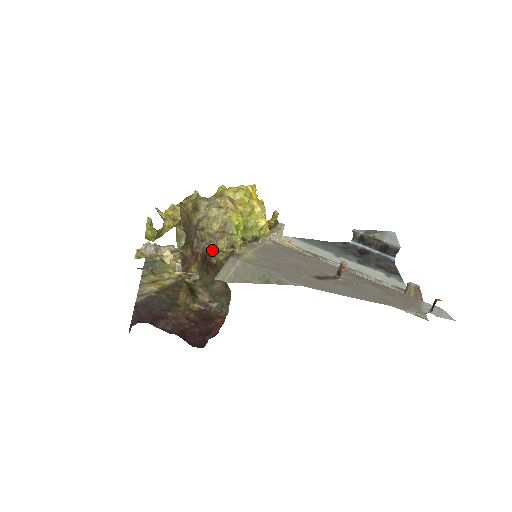
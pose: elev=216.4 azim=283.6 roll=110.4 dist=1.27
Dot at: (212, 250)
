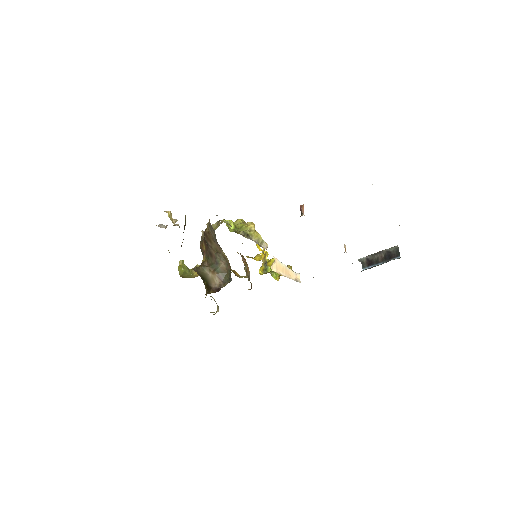
Dot at: occluded
